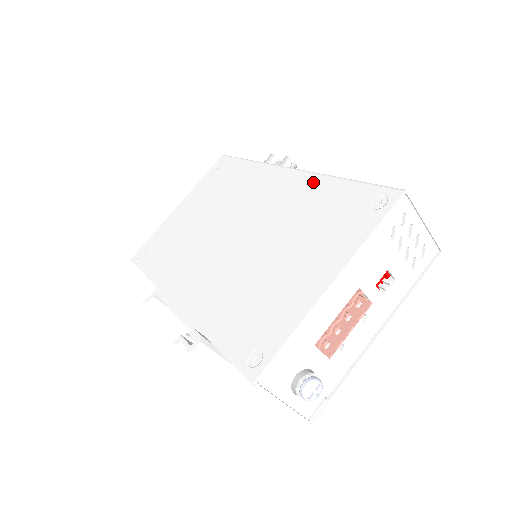
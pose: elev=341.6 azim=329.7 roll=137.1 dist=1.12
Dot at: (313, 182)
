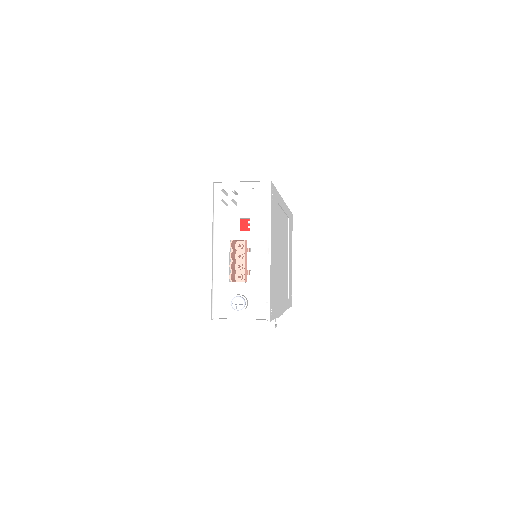
Dot at: occluded
